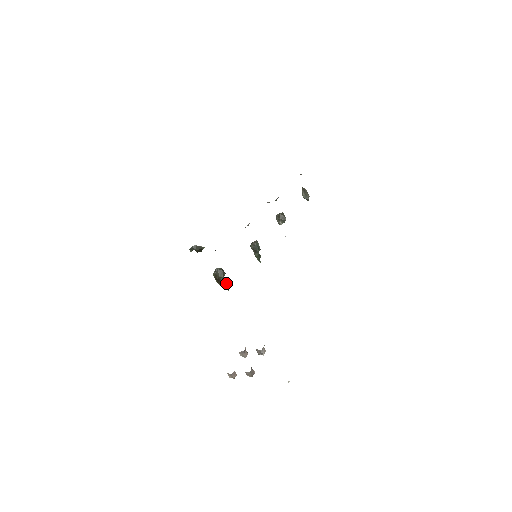
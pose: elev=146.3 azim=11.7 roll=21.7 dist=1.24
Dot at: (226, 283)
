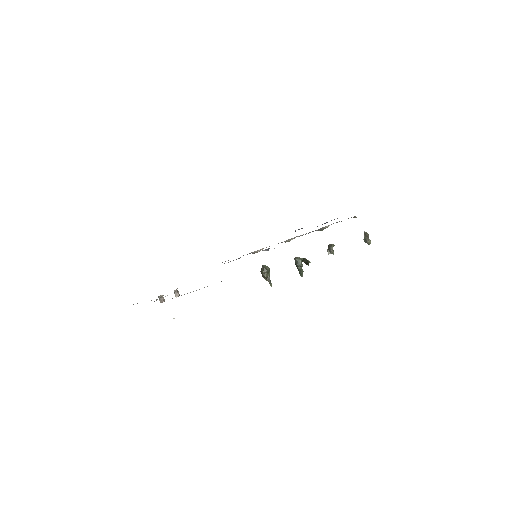
Dot at: (270, 280)
